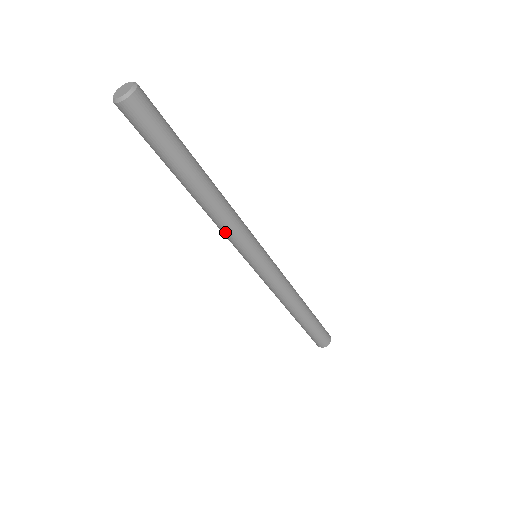
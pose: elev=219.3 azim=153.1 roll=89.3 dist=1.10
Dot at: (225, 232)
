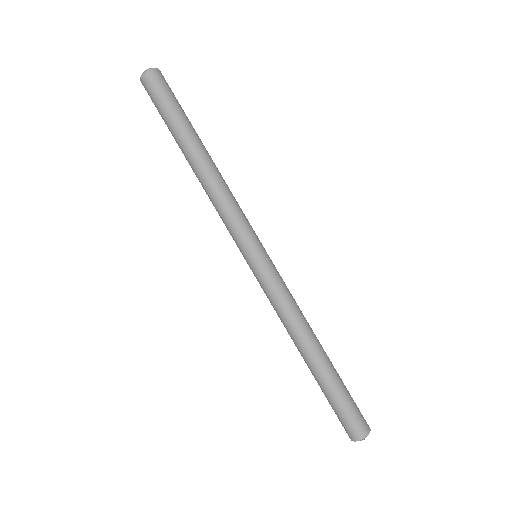
Dot at: (220, 210)
